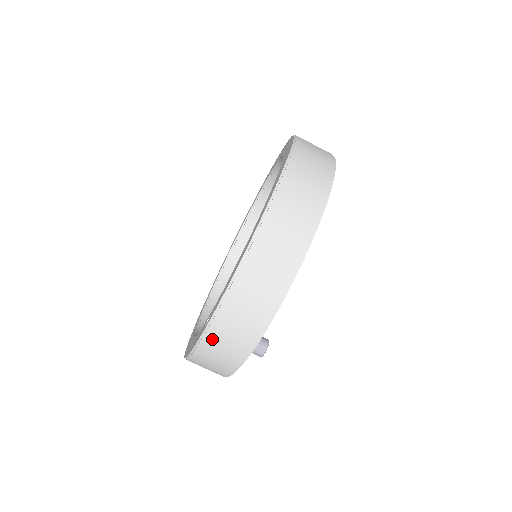
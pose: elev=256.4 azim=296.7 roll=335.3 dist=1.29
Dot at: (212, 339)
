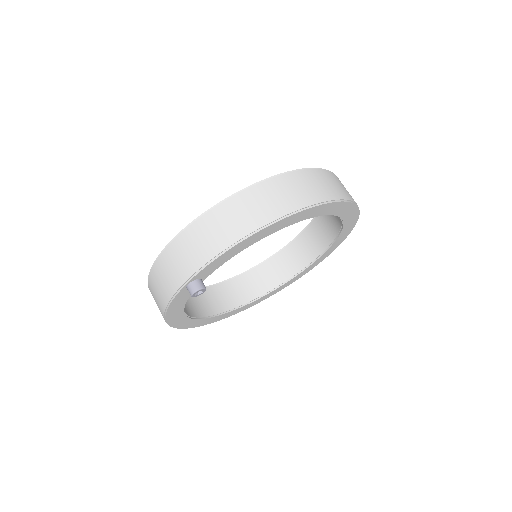
Dot at: (167, 257)
